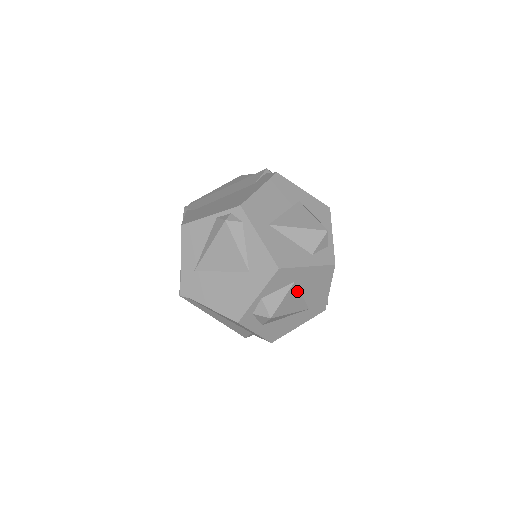
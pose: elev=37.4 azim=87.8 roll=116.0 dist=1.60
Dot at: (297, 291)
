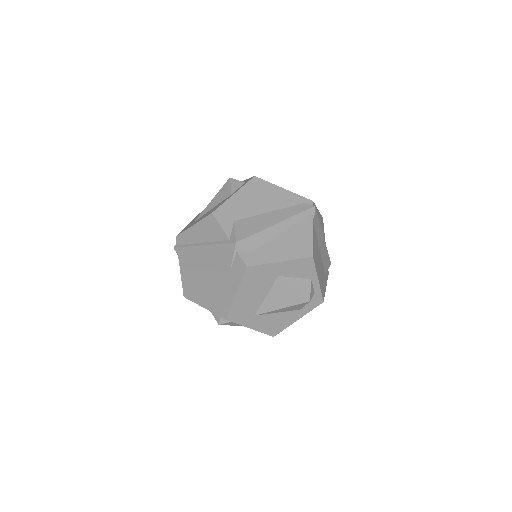
Dot at: occluded
